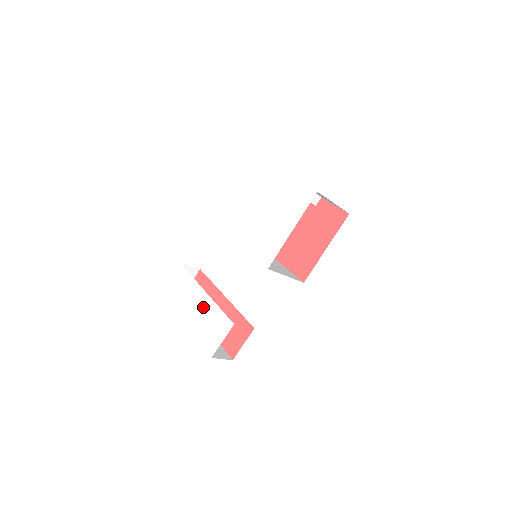
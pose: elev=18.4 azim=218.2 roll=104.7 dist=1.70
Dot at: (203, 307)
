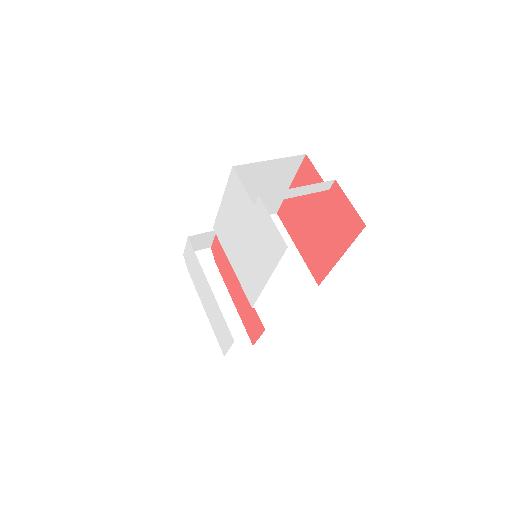
Dot at: (211, 302)
